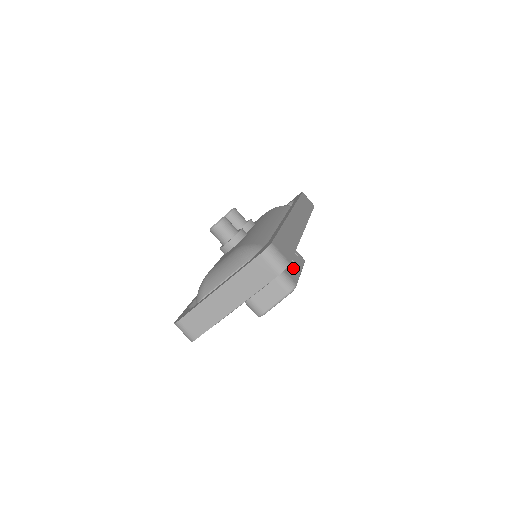
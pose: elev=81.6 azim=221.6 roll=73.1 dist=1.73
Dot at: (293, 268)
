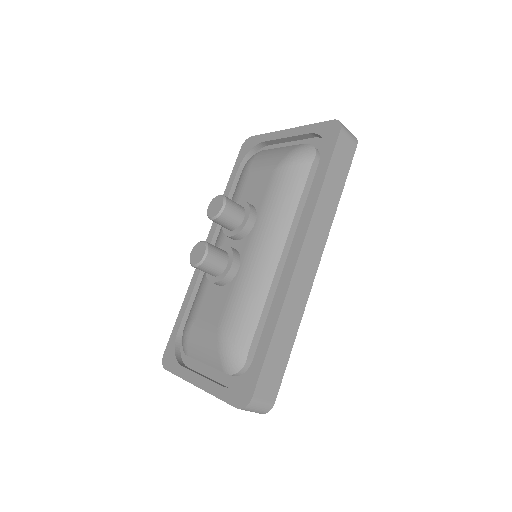
Dot at: occluded
